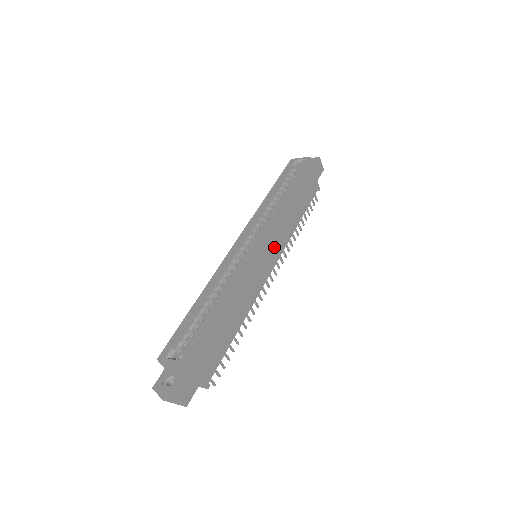
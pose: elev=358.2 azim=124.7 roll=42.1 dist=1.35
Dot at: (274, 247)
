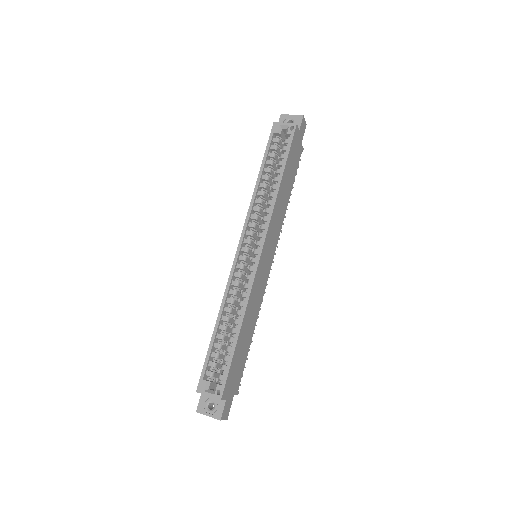
Dot at: (272, 244)
